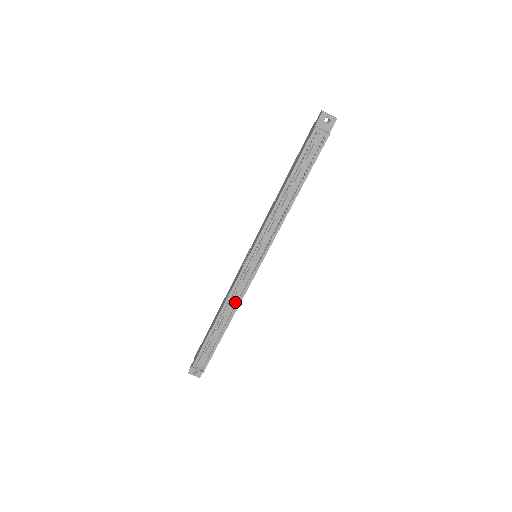
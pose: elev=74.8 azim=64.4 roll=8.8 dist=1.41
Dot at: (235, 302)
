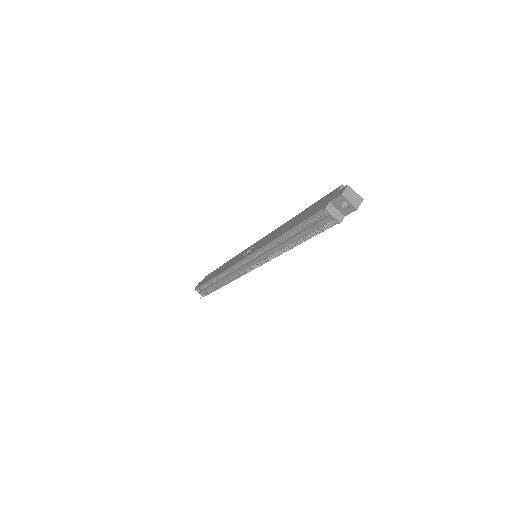
Dot at: (231, 277)
